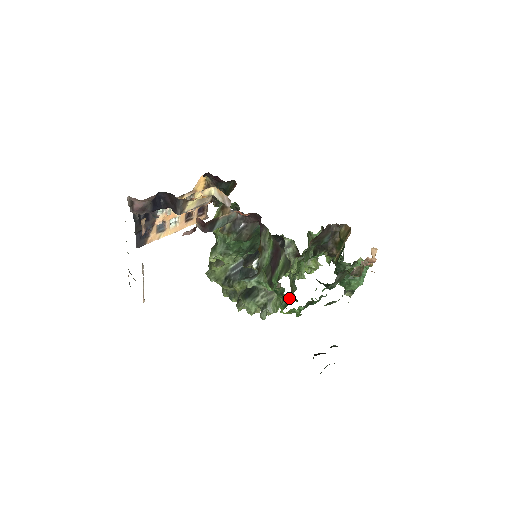
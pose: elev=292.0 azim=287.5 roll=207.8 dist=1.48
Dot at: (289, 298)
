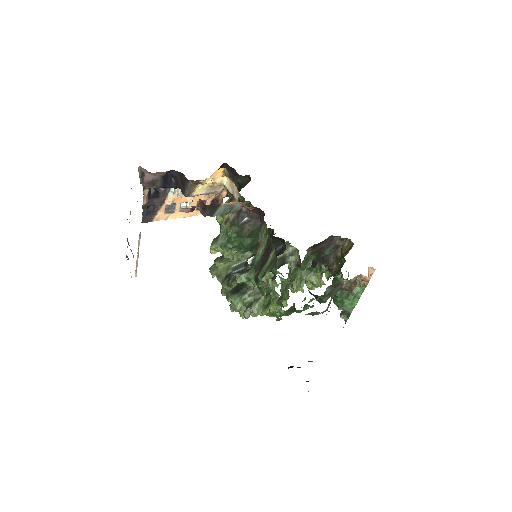
Dot at: (276, 302)
